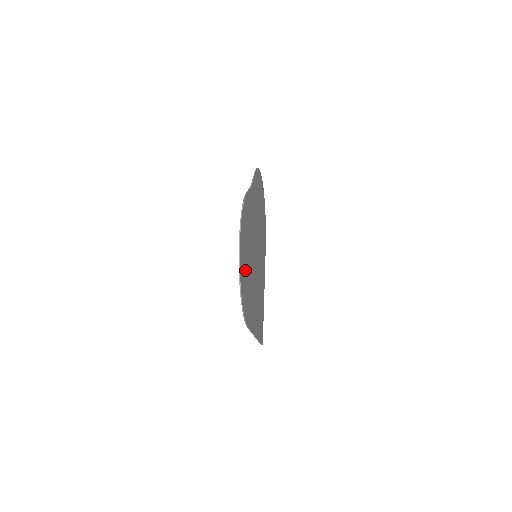
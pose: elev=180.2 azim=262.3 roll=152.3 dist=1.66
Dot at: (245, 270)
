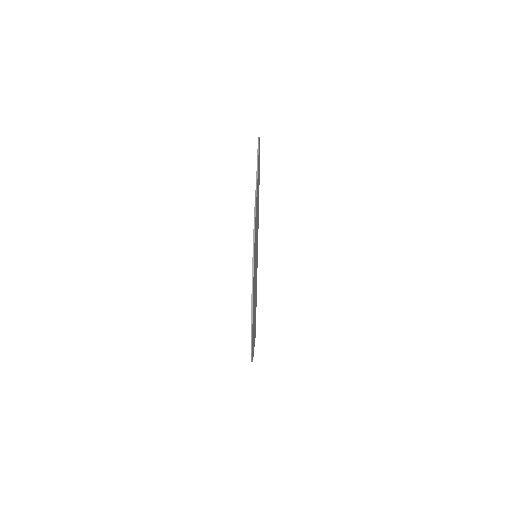
Dot at: occluded
